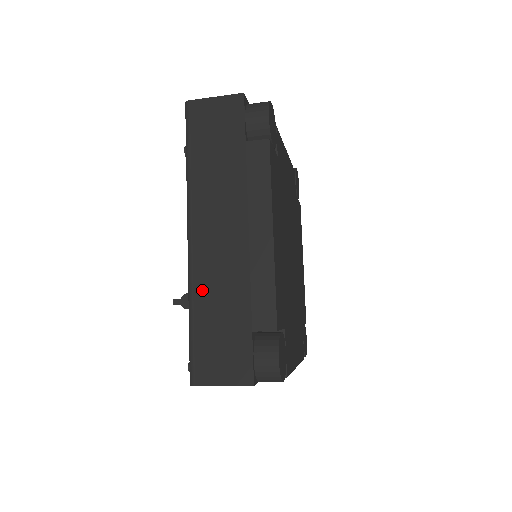
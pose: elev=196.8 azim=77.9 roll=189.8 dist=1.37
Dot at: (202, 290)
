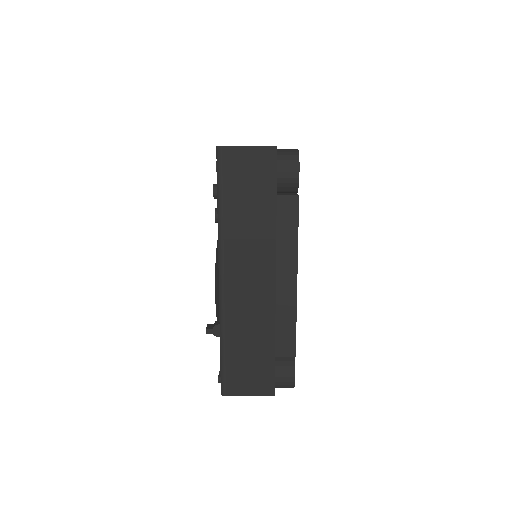
Dot at: (233, 324)
